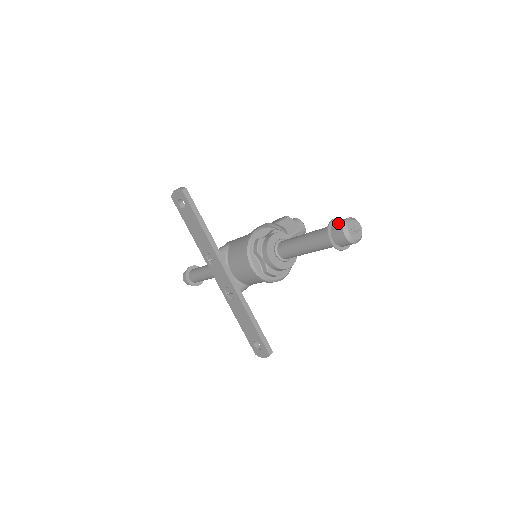
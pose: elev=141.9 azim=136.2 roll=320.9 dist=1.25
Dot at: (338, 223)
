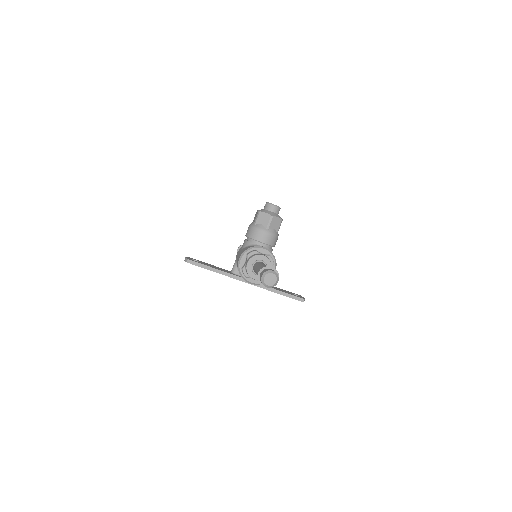
Dot at: (260, 279)
